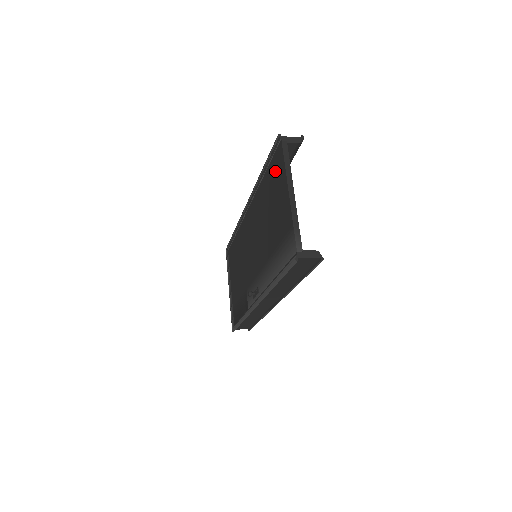
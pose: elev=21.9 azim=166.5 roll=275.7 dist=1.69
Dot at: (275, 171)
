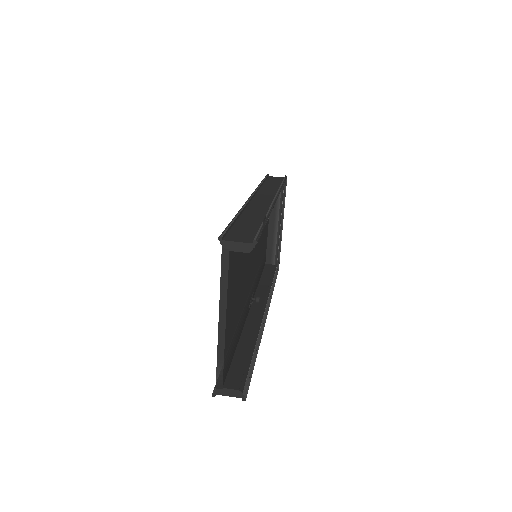
Dot at: occluded
